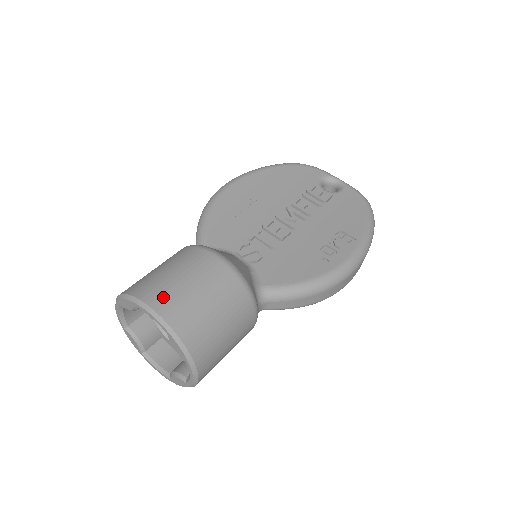
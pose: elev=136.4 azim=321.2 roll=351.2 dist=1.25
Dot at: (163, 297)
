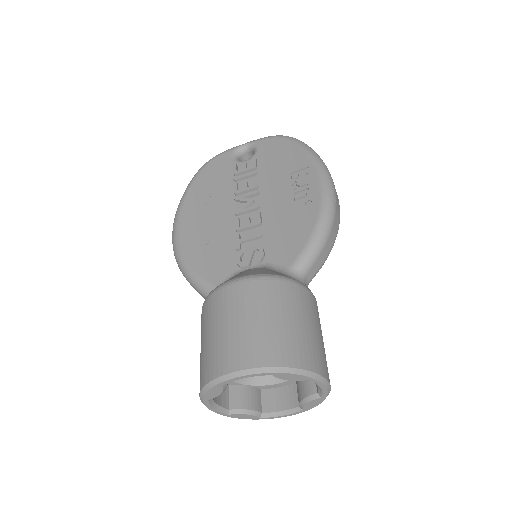
Dot at: (237, 353)
